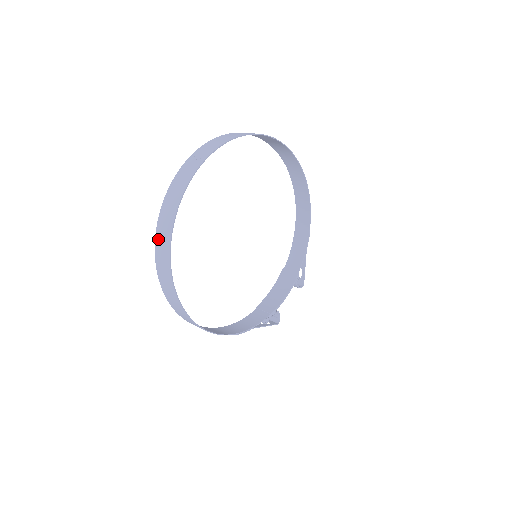
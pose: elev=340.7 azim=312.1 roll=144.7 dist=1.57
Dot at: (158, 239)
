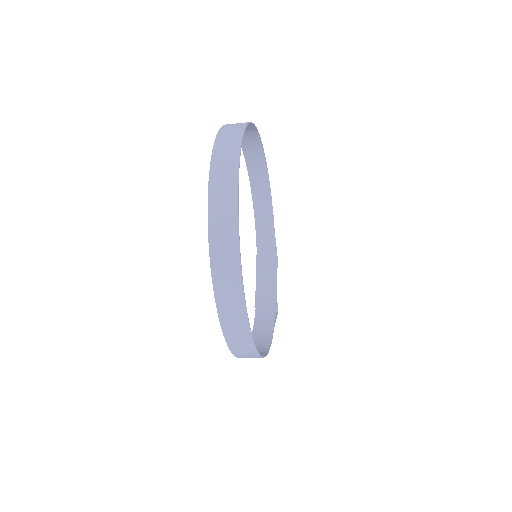
Dot at: (219, 287)
